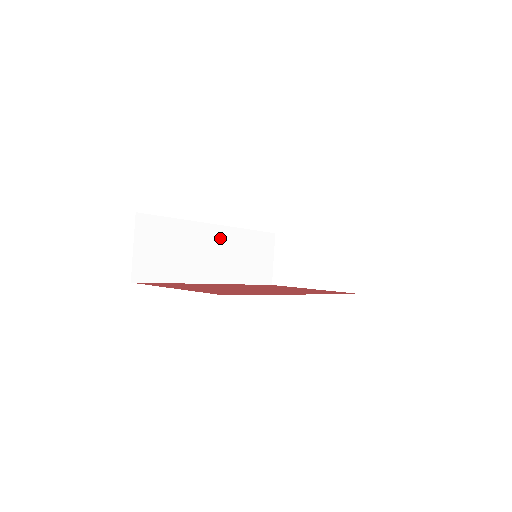
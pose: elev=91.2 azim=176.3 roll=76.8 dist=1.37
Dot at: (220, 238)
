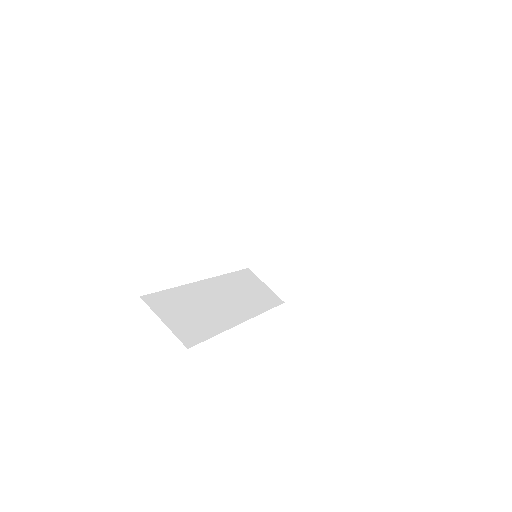
Dot at: (216, 288)
